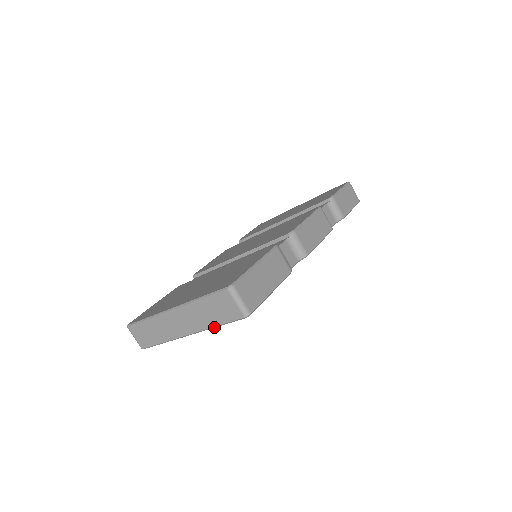
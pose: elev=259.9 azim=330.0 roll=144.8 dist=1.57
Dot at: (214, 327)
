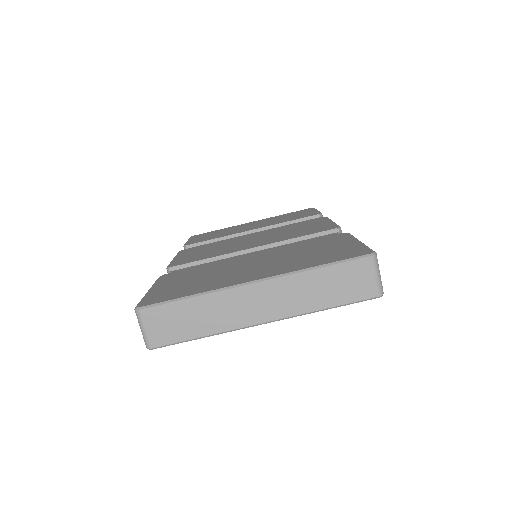
Dot at: (320, 310)
